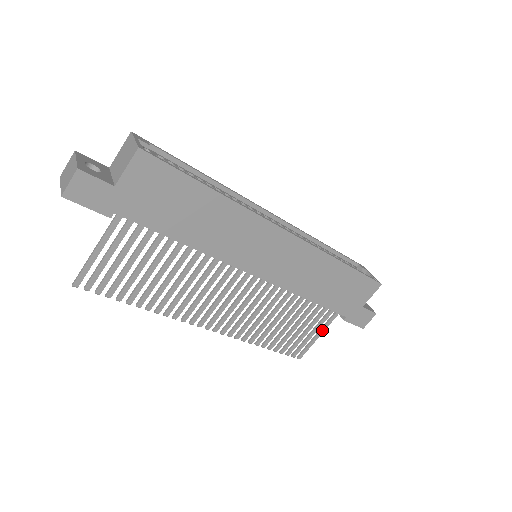
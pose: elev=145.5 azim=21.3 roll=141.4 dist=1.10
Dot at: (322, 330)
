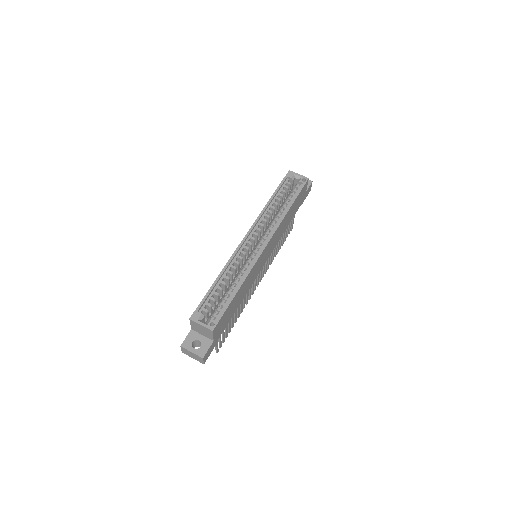
Dot at: occluded
